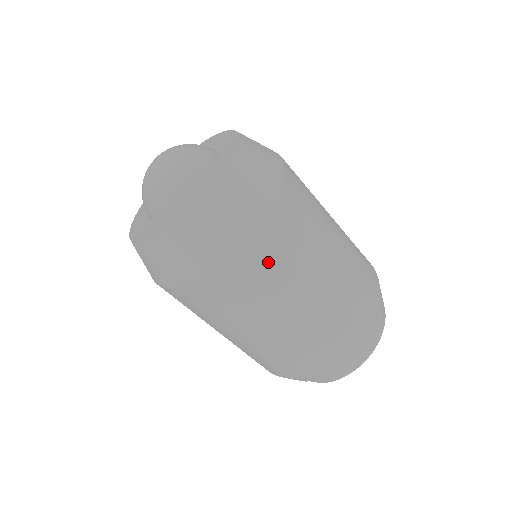
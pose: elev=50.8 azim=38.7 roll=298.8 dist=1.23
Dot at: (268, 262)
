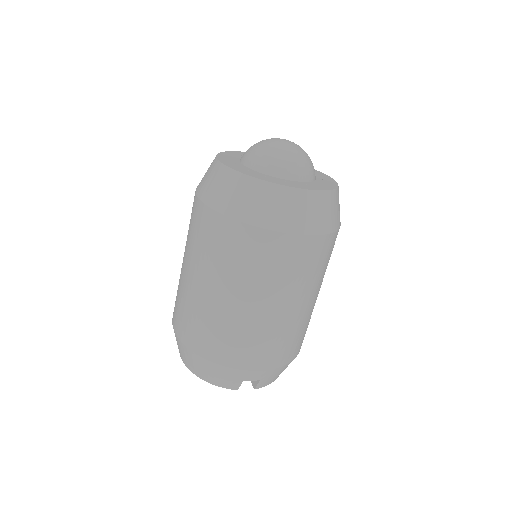
Dot at: (332, 250)
